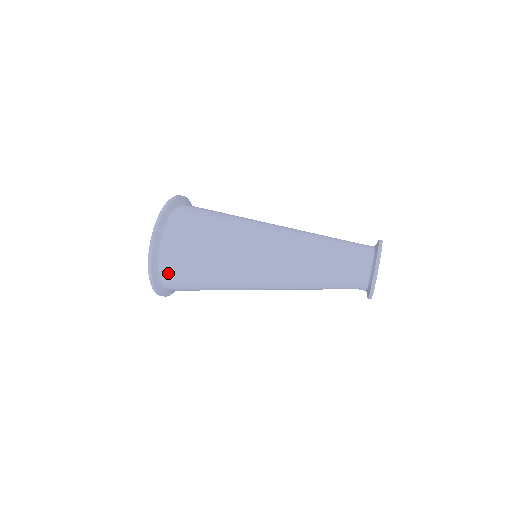
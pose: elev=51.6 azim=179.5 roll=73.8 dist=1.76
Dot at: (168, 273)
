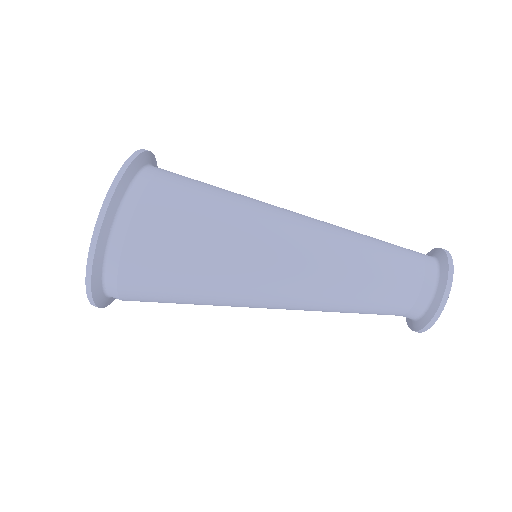
Dot at: (121, 298)
